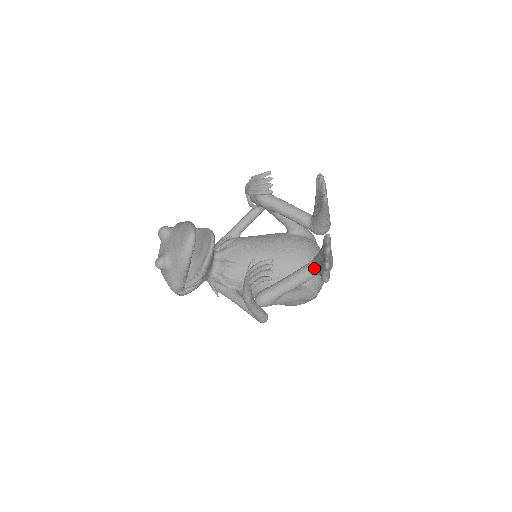
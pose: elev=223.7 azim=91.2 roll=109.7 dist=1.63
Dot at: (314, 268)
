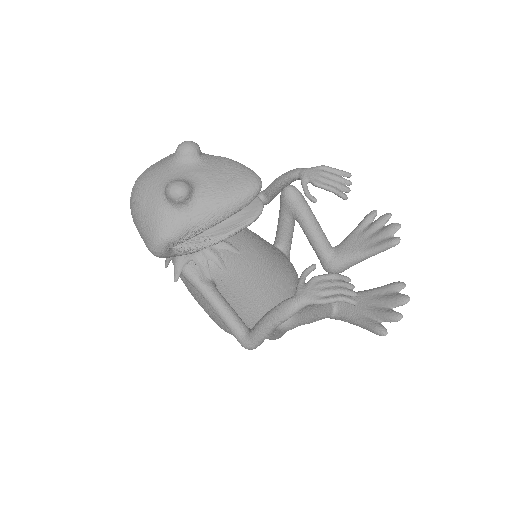
Dot at: (335, 308)
